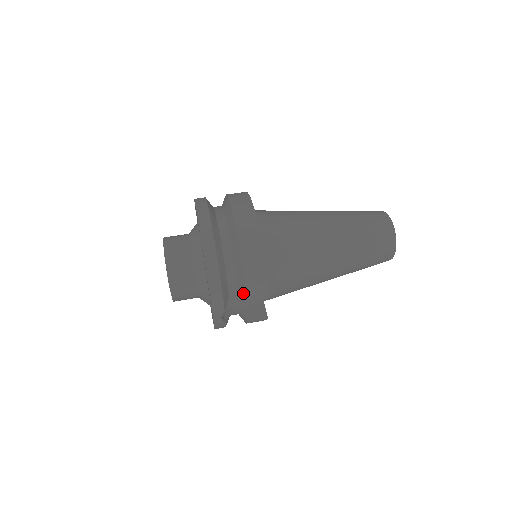
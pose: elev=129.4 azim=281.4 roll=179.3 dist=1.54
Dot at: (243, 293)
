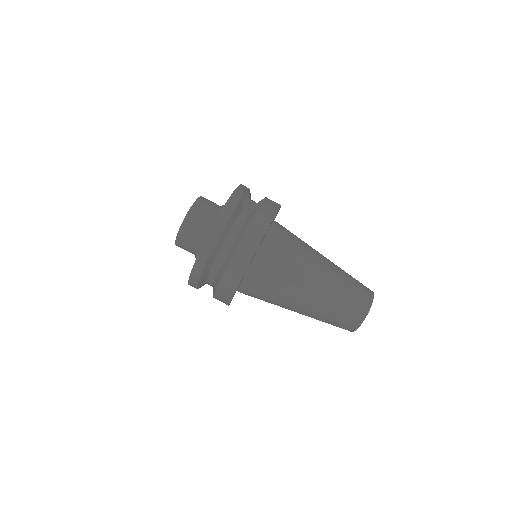
Dot at: occluded
